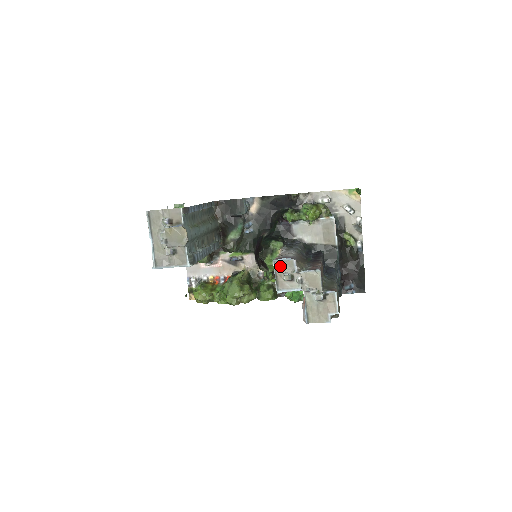
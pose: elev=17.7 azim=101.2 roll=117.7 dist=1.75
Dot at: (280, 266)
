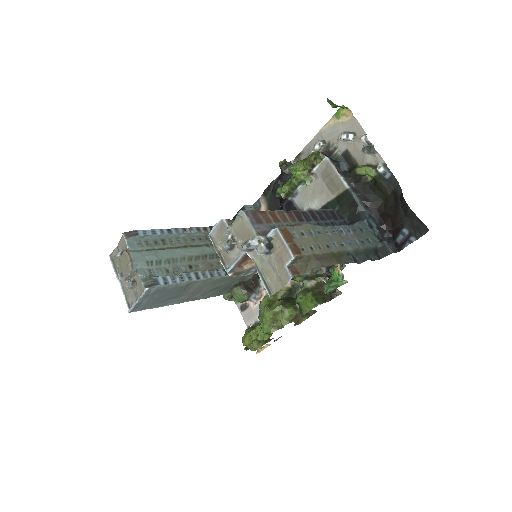
Dot at: (217, 238)
